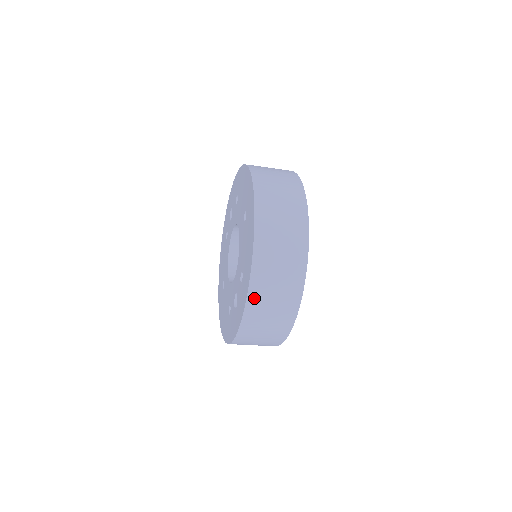
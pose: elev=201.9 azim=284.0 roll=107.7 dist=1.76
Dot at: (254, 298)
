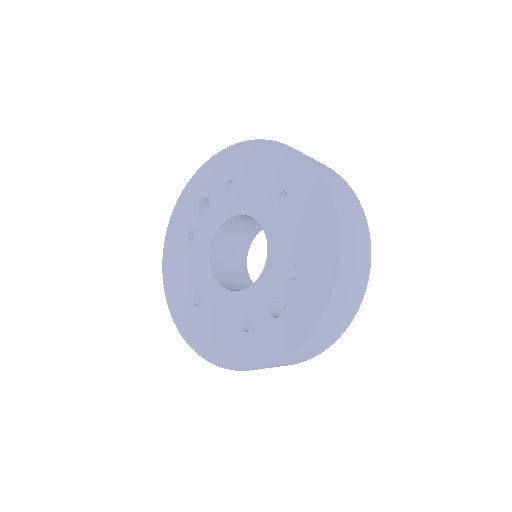
Dot at: (337, 292)
